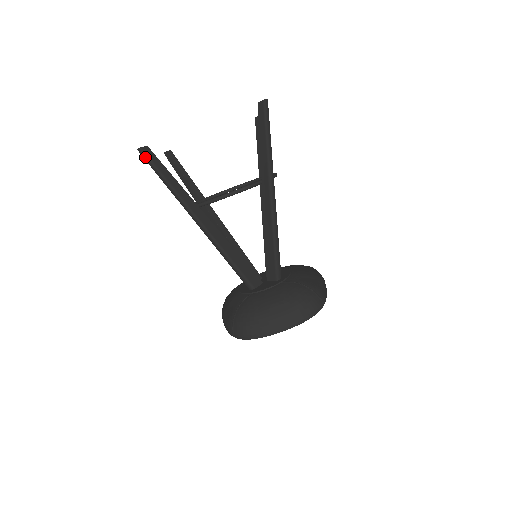
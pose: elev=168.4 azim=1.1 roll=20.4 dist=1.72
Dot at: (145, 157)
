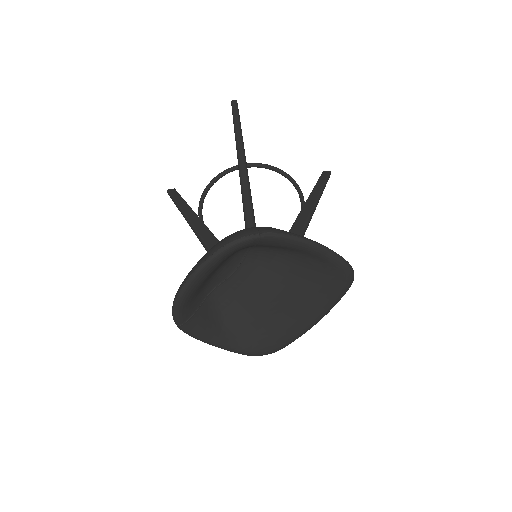
Dot at: (169, 195)
